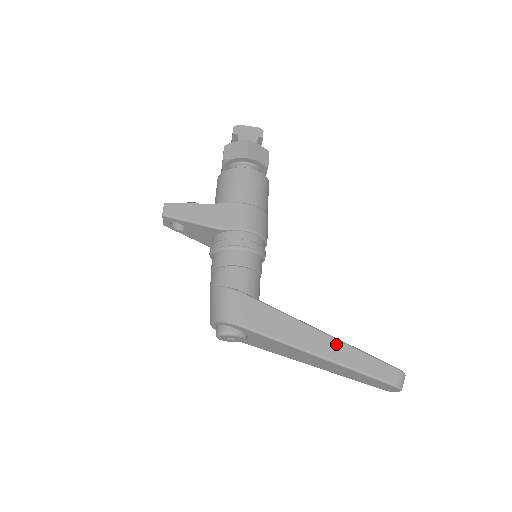
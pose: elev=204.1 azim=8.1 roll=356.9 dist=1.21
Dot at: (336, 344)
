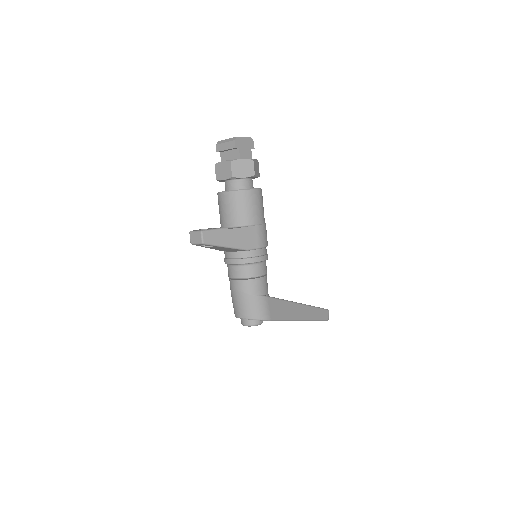
Dot at: (307, 309)
